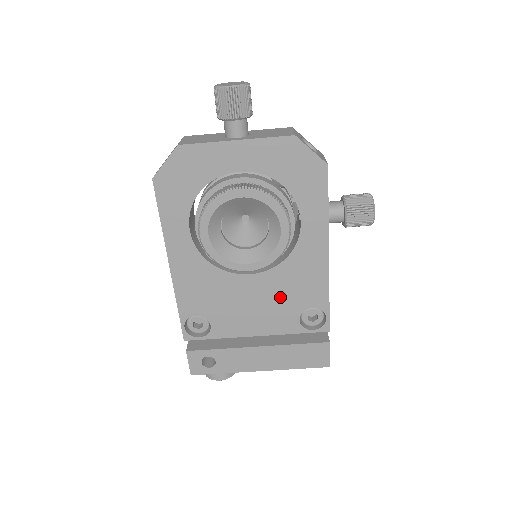
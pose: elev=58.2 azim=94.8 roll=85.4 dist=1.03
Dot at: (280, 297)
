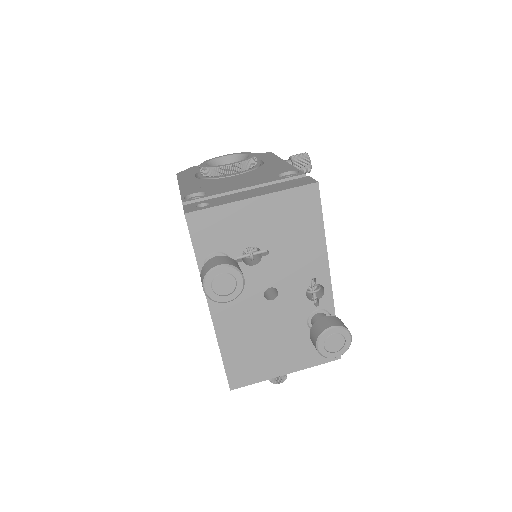
Dot at: (259, 175)
